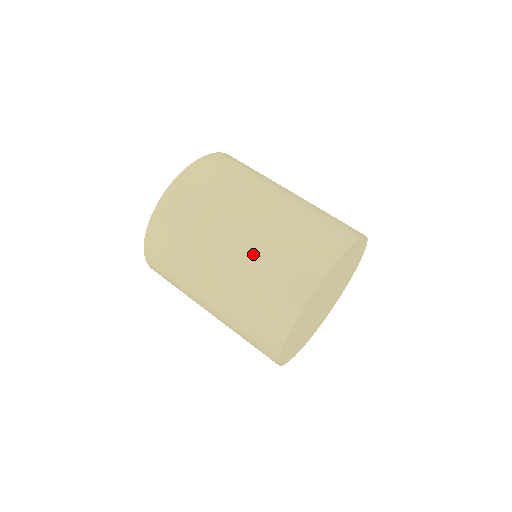
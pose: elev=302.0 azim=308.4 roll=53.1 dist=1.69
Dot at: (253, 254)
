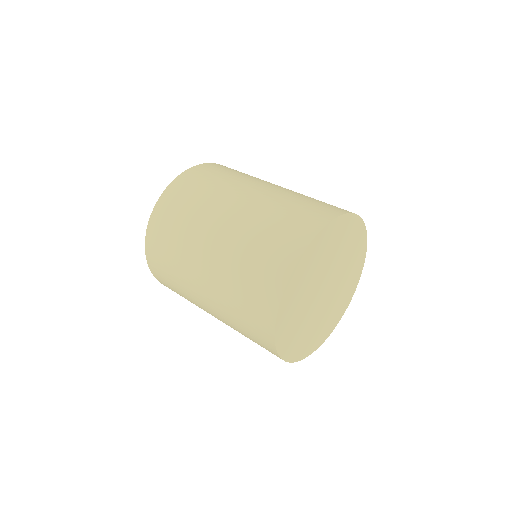
Dot at: (250, 220)
